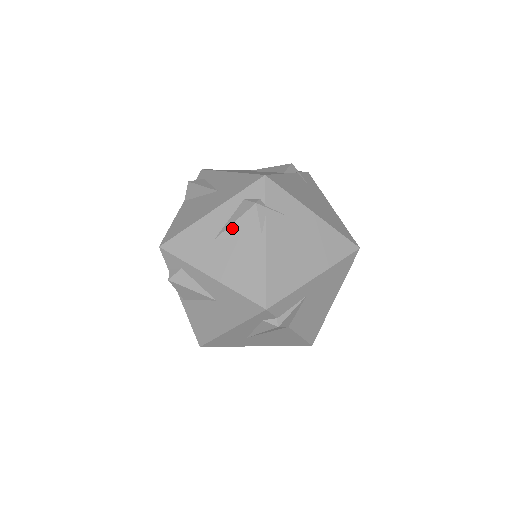
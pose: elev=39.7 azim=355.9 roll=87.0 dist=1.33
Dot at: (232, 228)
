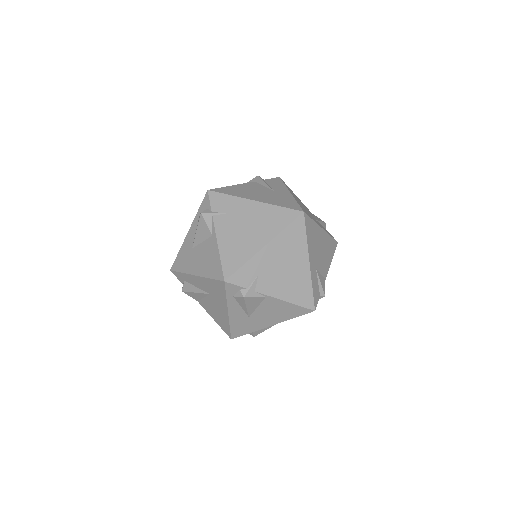
Dot at: (249, 309)
